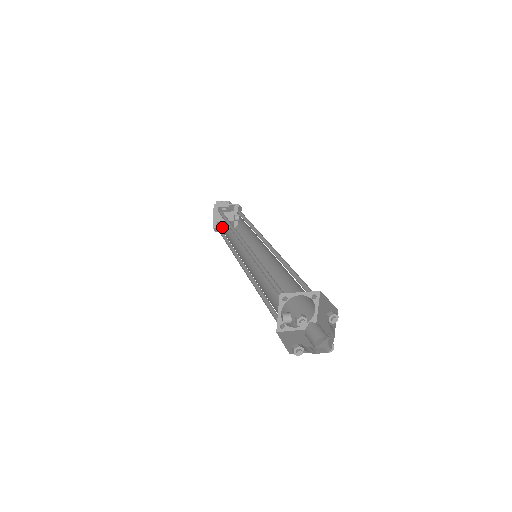
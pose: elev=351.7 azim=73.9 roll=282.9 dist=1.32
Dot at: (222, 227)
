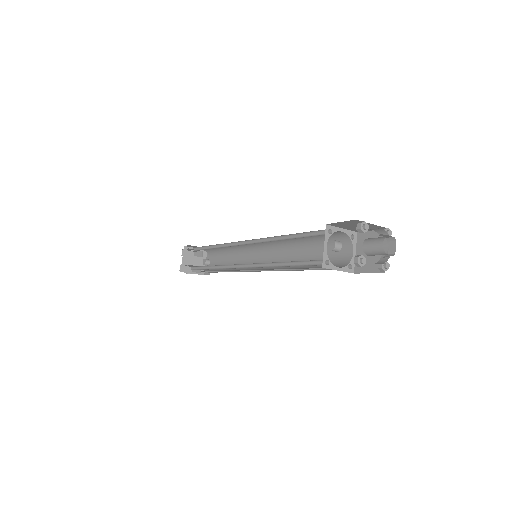
Dot at: (189, 272)
